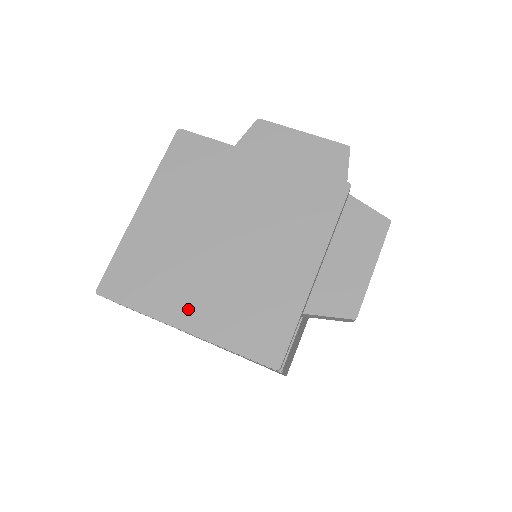
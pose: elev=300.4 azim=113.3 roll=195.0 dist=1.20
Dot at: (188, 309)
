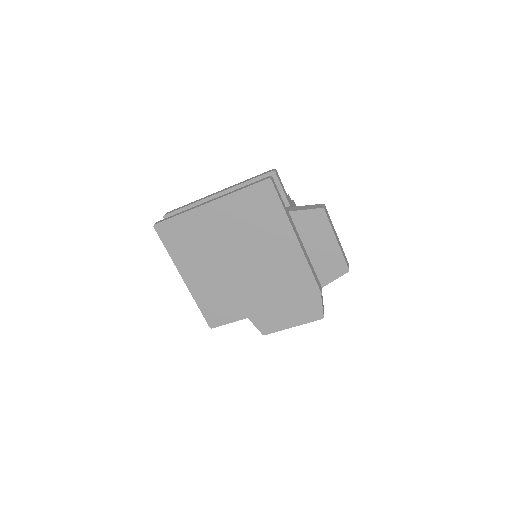
Dot at: (193, 274)
